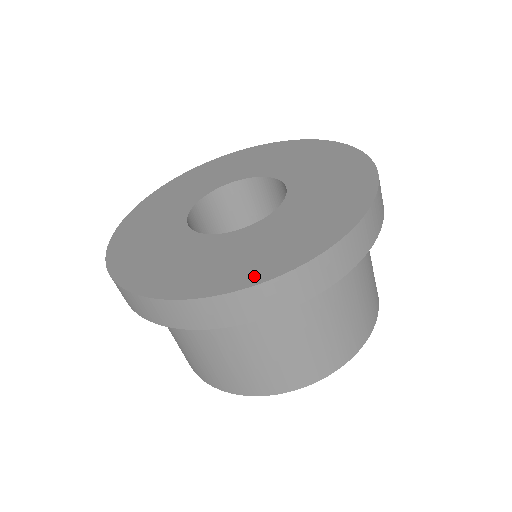
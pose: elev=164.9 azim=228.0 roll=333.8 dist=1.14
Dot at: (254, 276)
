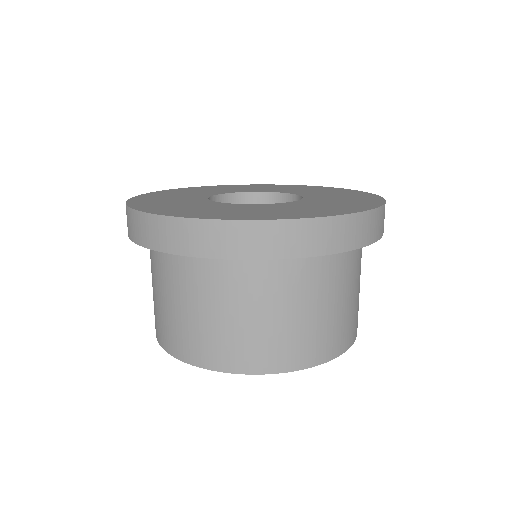
Dot at: (359, 208)
